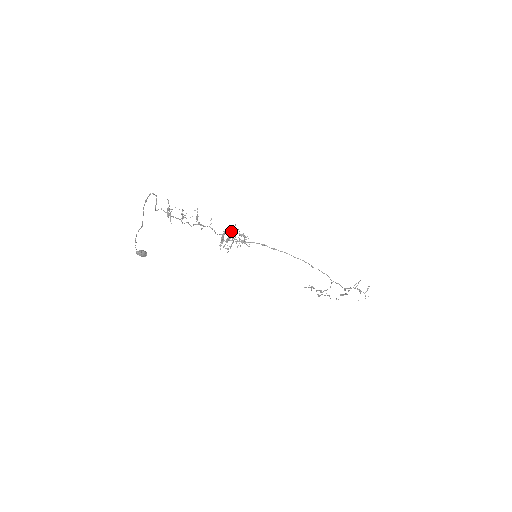
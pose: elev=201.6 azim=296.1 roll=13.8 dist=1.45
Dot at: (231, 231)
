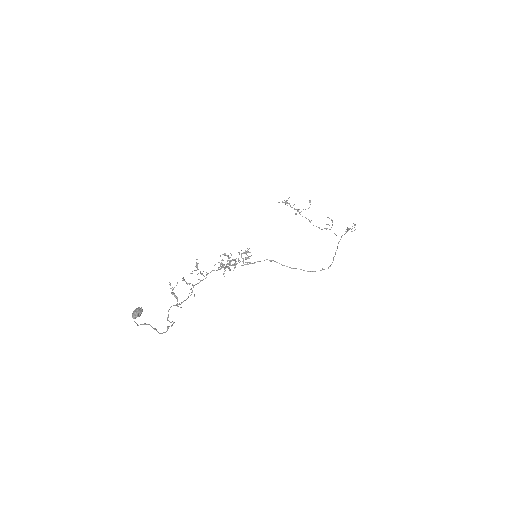
Dot at: (235, 259)
